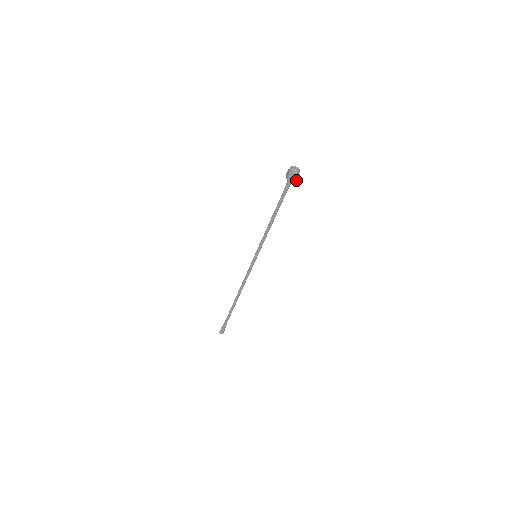
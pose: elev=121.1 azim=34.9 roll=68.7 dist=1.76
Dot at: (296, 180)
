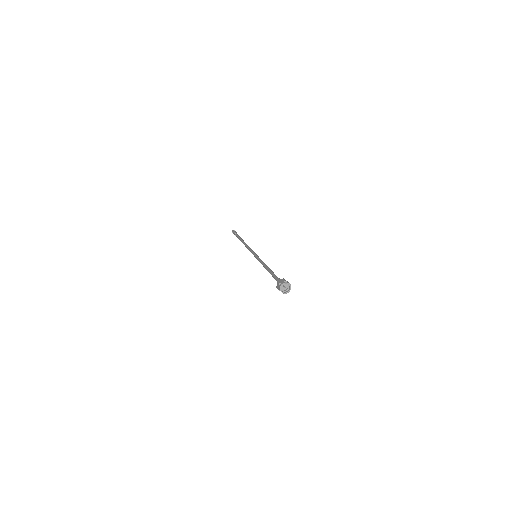
Dot at: (287, 288)
